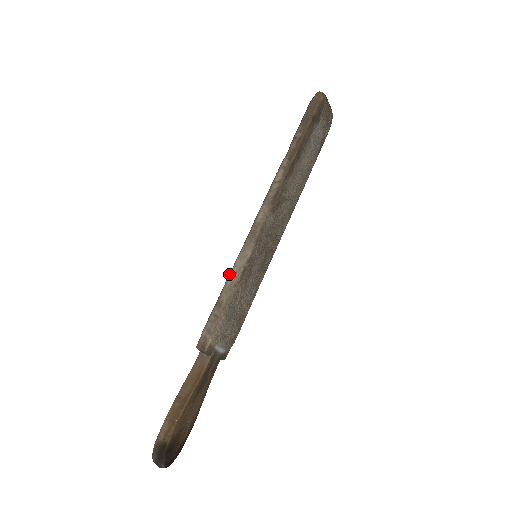
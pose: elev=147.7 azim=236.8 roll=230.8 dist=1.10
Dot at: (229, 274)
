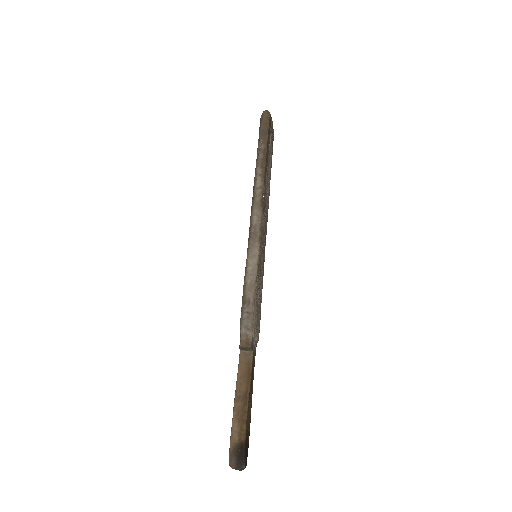
Dot at: (246, 274)
